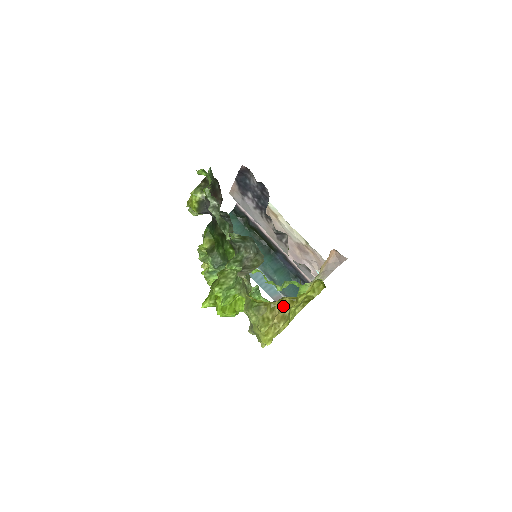
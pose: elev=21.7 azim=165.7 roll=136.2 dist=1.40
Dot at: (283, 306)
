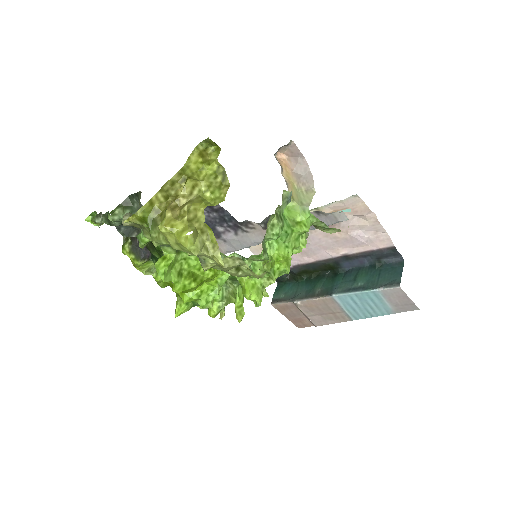
Dot at: (179, 196)
